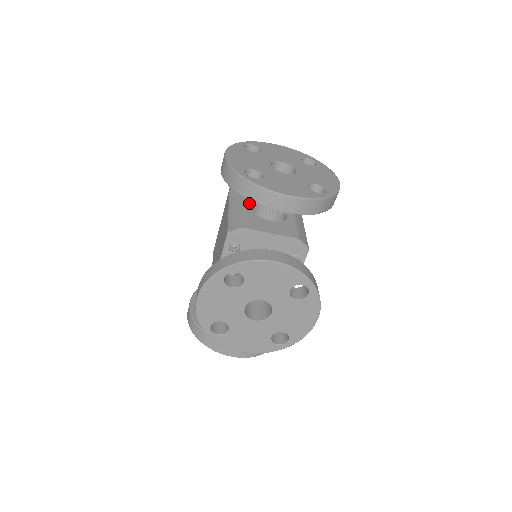
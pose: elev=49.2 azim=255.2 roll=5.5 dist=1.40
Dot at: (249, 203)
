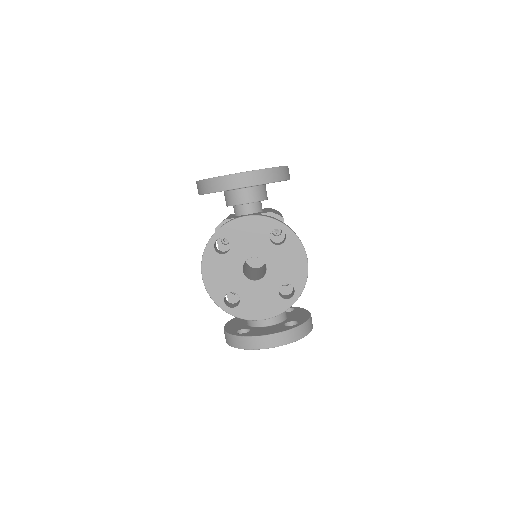
Dot at: occluded
